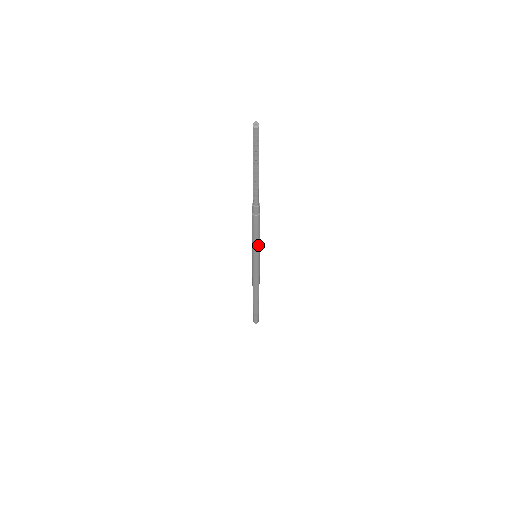
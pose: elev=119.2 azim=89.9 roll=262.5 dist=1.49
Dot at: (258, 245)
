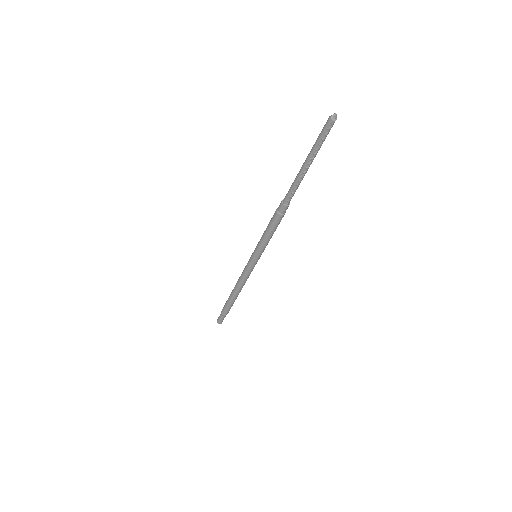
Dot at: (267, 244)
